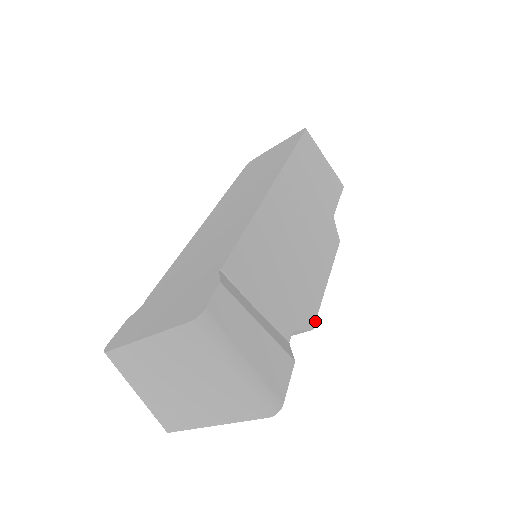
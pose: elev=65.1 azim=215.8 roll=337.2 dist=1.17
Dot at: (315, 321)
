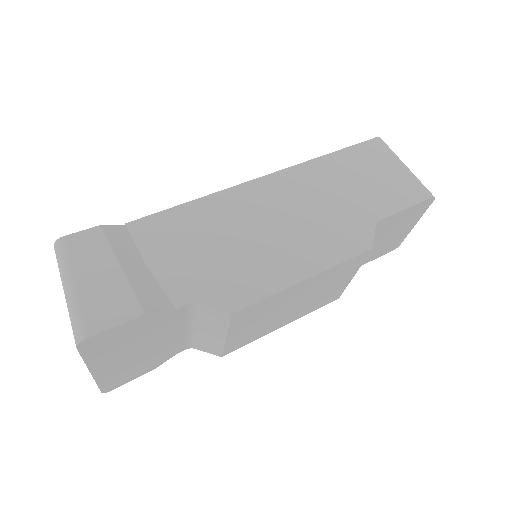
Dot at: (243, 308)
